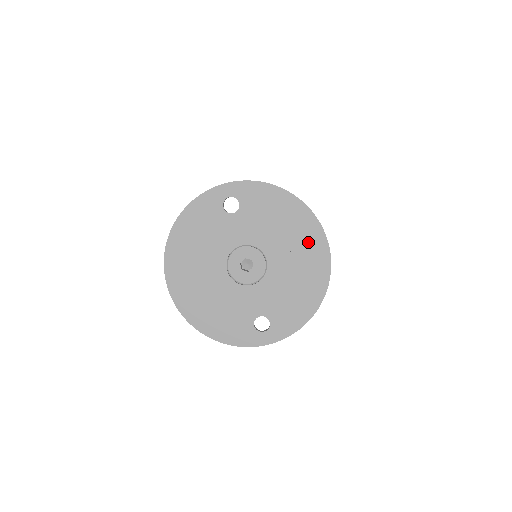
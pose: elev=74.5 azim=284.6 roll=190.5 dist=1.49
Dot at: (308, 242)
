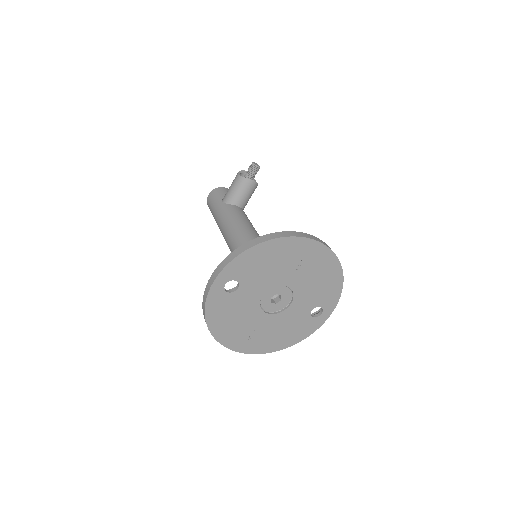
Dot at: (302, 253)
